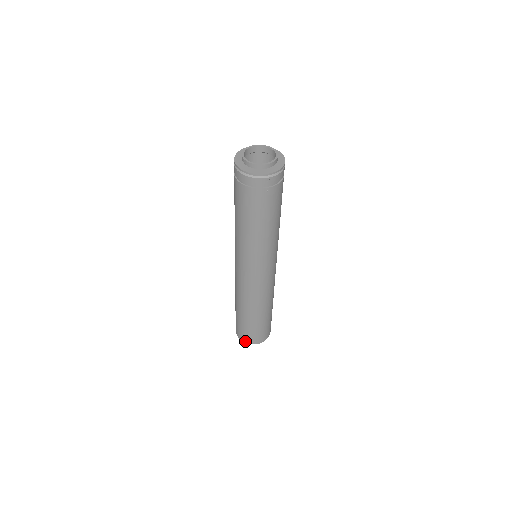
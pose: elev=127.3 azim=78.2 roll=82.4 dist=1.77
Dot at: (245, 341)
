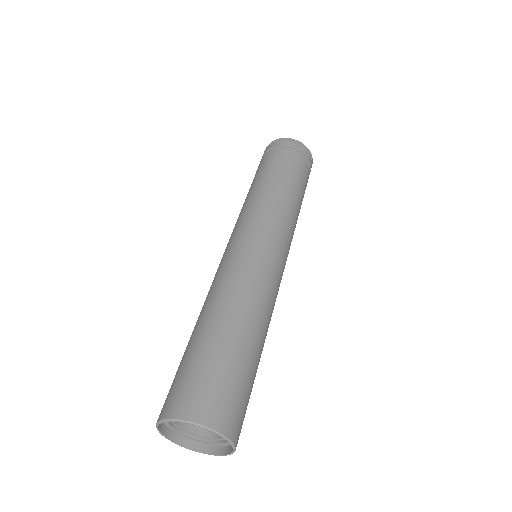
Dot at: (178, 413)
